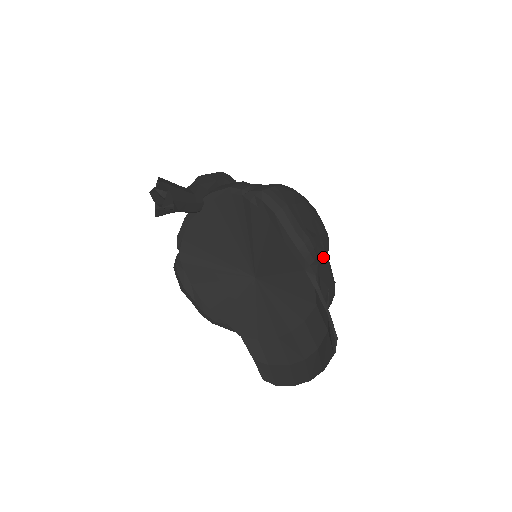
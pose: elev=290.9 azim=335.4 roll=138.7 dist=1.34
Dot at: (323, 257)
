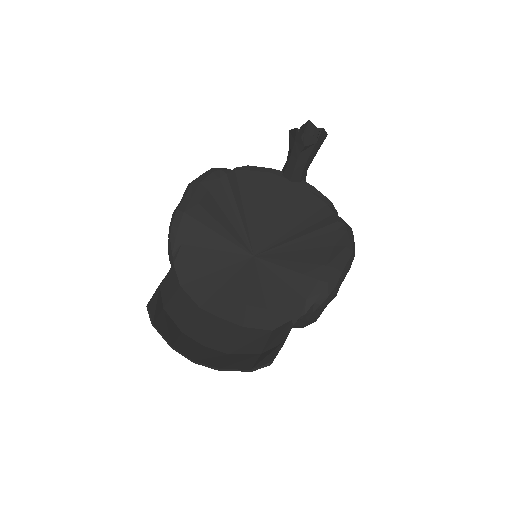
Dot at: (311, 319)
